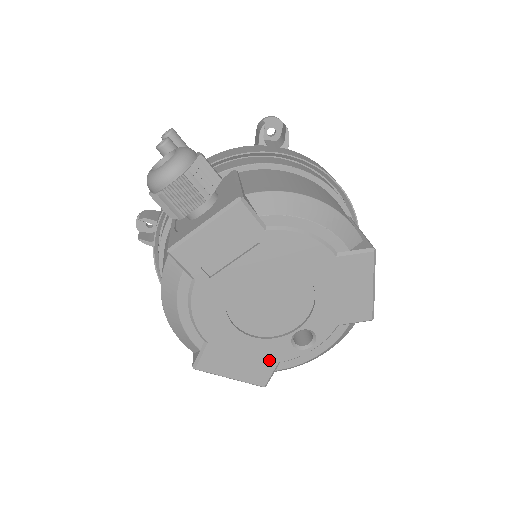
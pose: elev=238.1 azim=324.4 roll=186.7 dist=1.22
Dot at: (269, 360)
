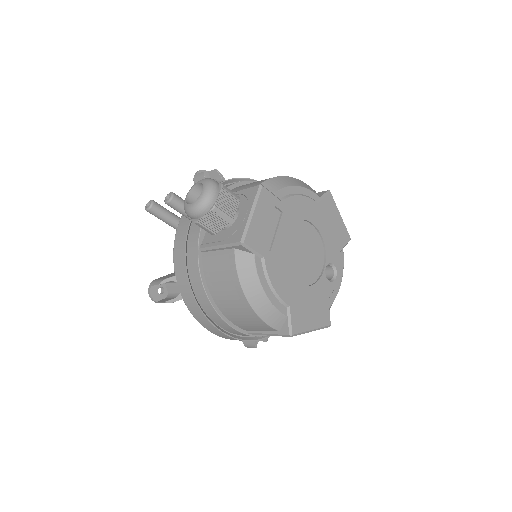
Dot at: (323, 300)
